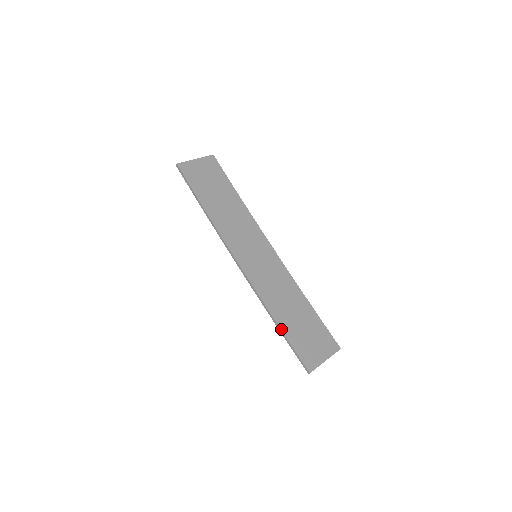
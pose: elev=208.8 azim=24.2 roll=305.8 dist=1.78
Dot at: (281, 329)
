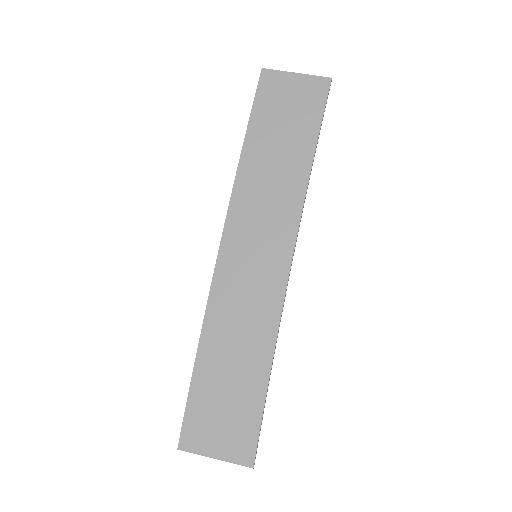
Dot at: (194, 368)
